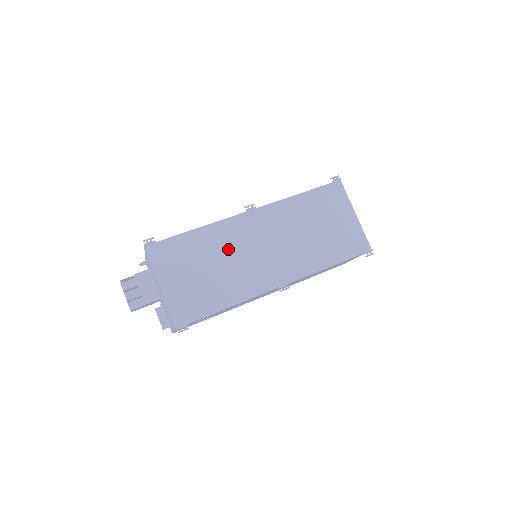
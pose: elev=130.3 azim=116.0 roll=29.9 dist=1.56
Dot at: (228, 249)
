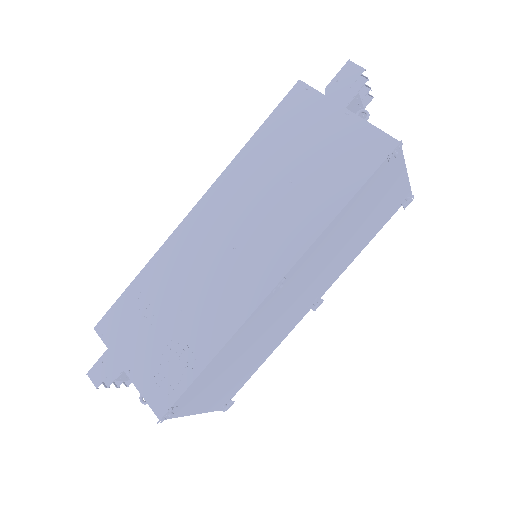
Dot at: (257, 335)
